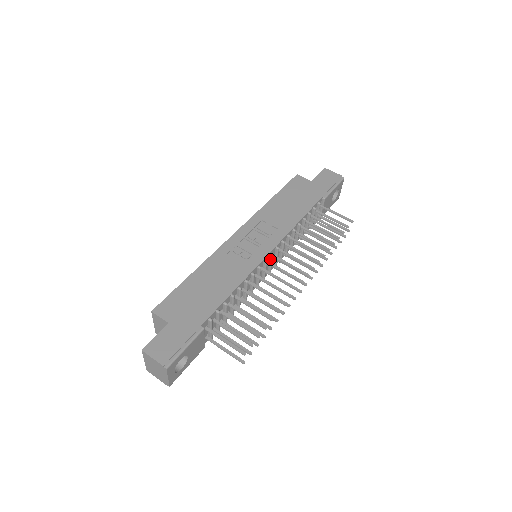
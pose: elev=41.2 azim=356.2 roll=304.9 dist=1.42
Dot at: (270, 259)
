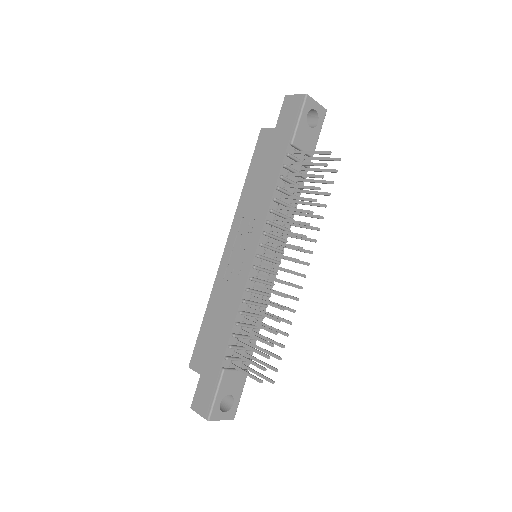
Dot at: (261, 259)
